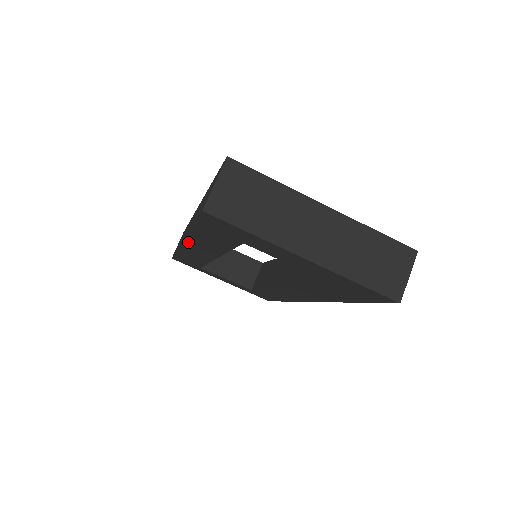
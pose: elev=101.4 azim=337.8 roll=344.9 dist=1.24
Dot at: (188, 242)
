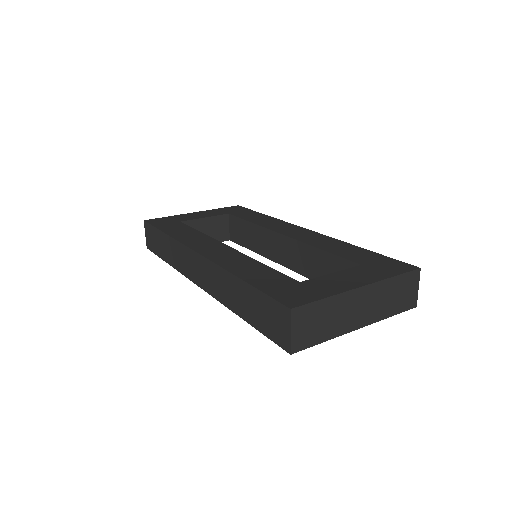
Dot at: occluded
